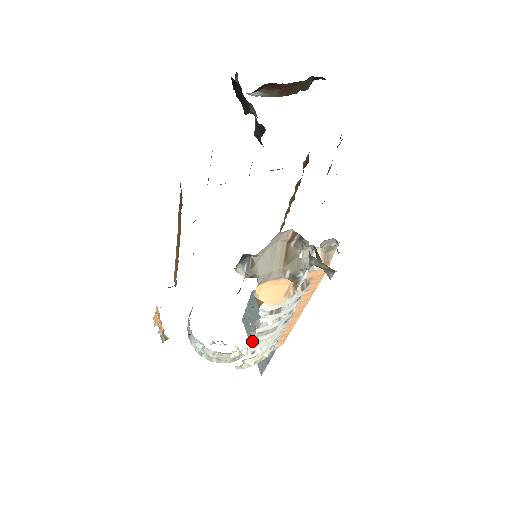
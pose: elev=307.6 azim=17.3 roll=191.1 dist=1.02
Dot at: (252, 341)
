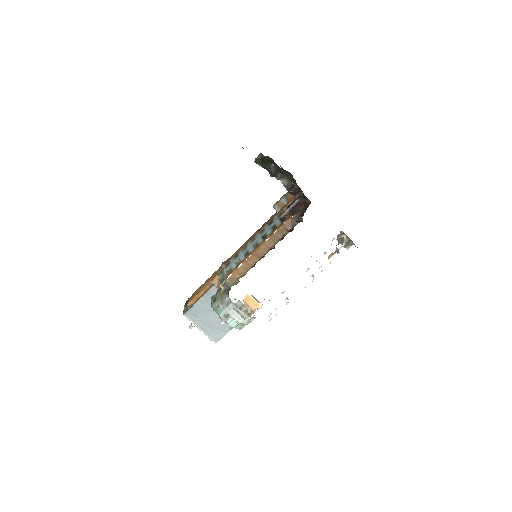
Dot at: occluded
